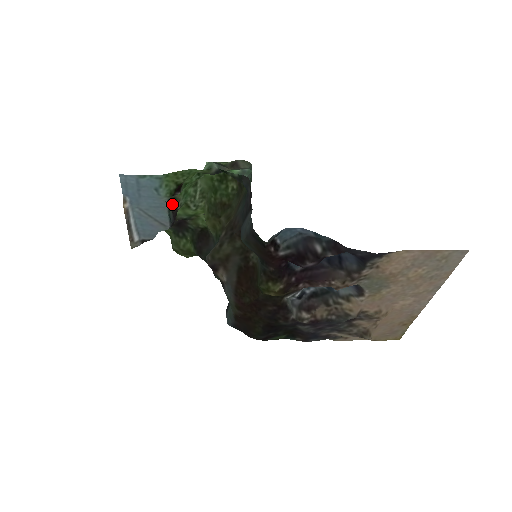
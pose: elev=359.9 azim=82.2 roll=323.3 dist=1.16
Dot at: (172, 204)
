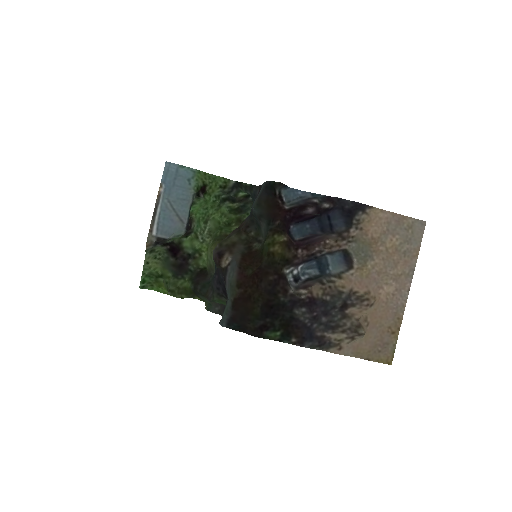
Dot at: occluded
